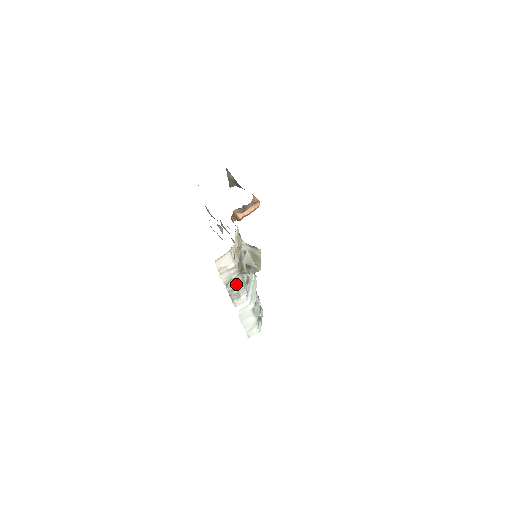
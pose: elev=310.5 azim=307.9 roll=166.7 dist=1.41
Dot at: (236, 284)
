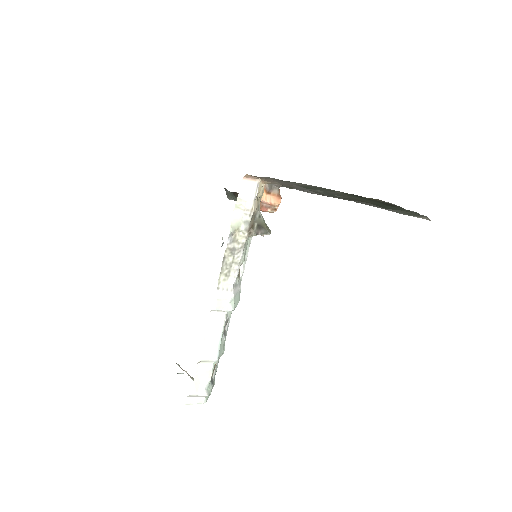
Dot at: (237, 245)
